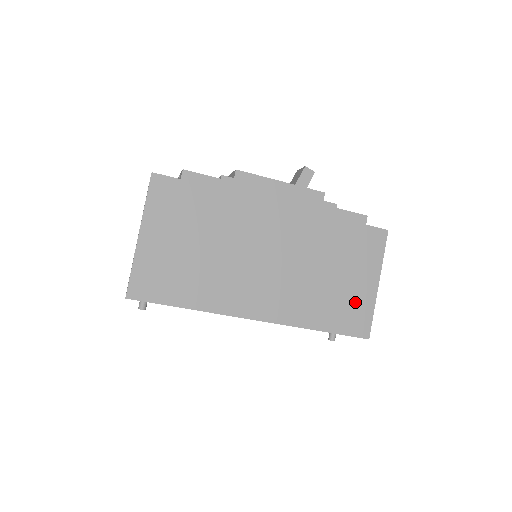
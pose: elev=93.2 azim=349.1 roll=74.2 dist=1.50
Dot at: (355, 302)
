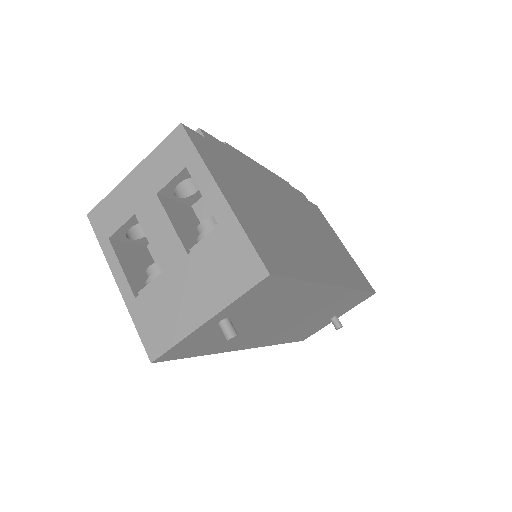
Dot at: (351, 263)
